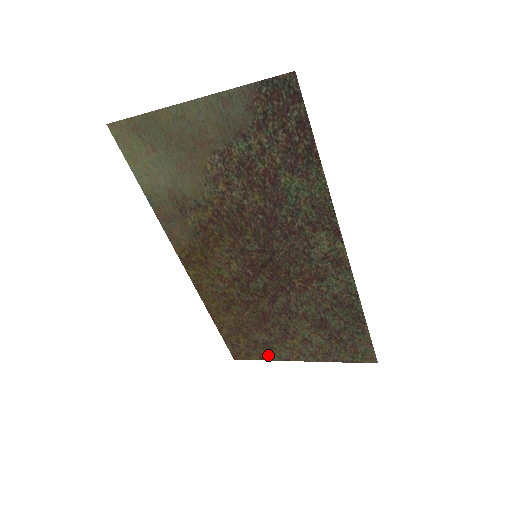
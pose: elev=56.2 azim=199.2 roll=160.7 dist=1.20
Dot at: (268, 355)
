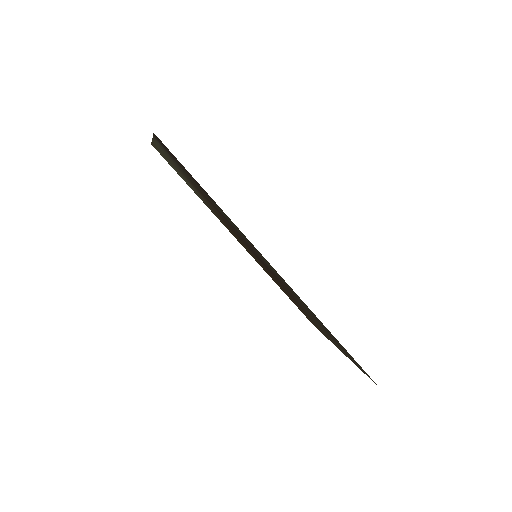
Dot at: occluded
